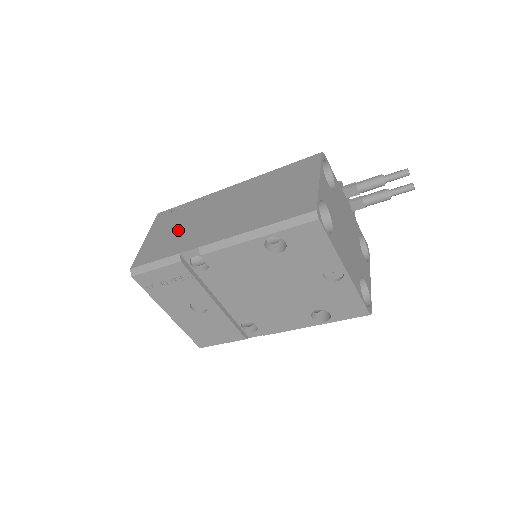
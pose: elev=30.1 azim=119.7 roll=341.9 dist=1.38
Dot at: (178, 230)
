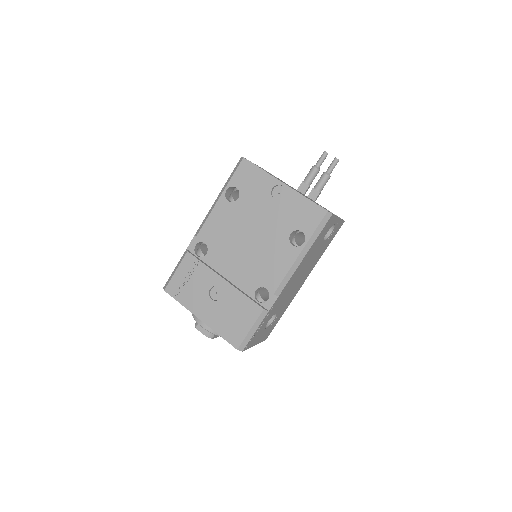
Dot at: occluded
